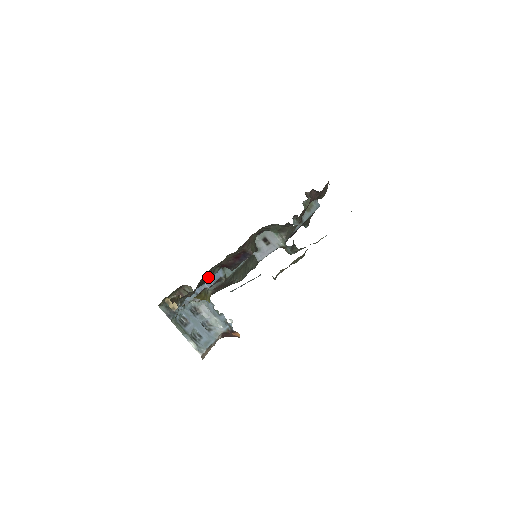
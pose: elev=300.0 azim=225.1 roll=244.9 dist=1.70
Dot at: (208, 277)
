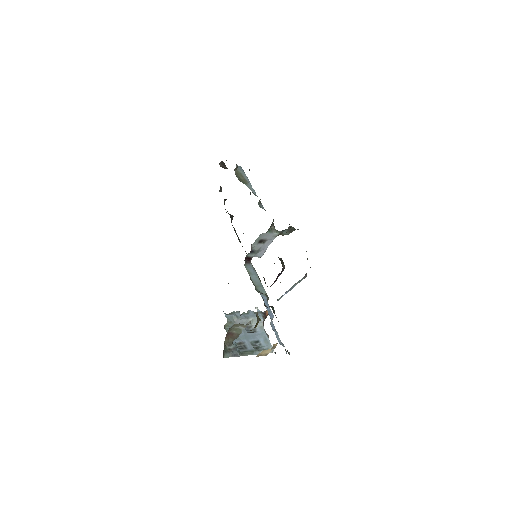
Dot at: (274, 313)
